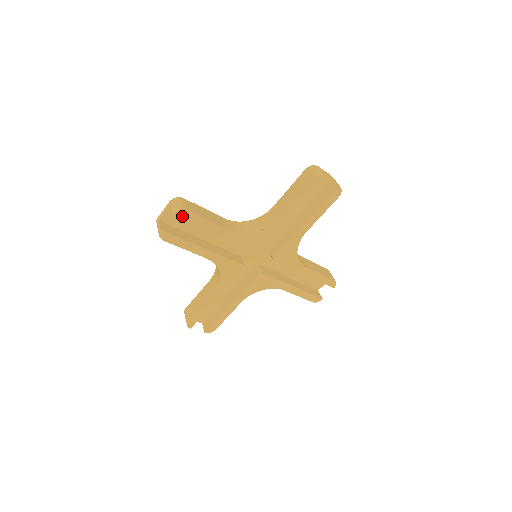
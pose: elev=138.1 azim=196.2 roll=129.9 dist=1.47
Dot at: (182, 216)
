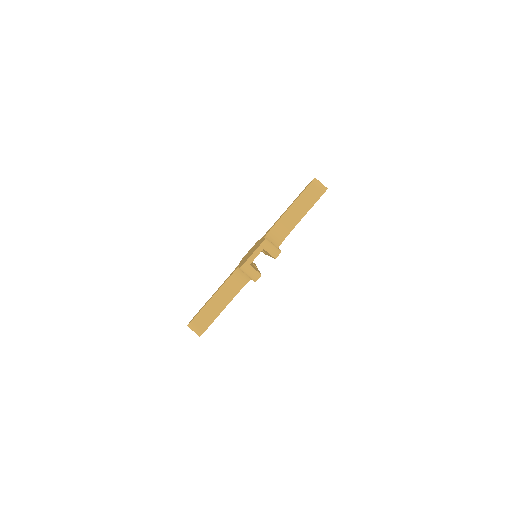
Dot at: occluded
